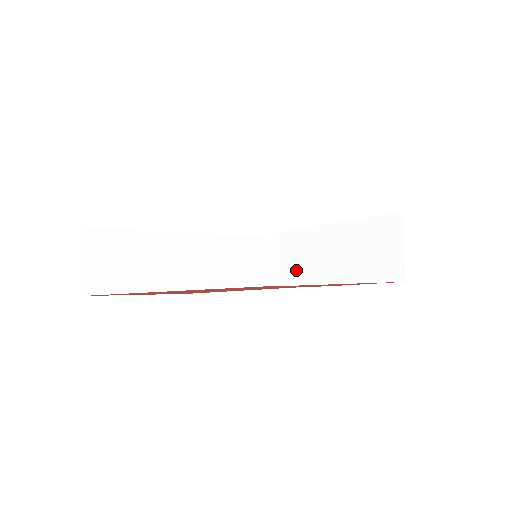
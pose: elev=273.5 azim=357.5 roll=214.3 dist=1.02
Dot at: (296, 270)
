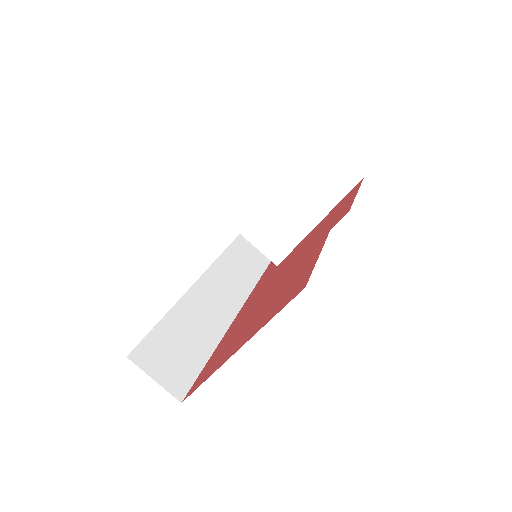
Dot at: (278, 245)
